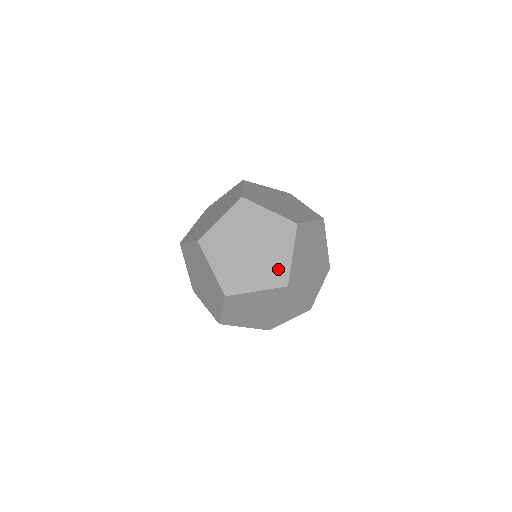
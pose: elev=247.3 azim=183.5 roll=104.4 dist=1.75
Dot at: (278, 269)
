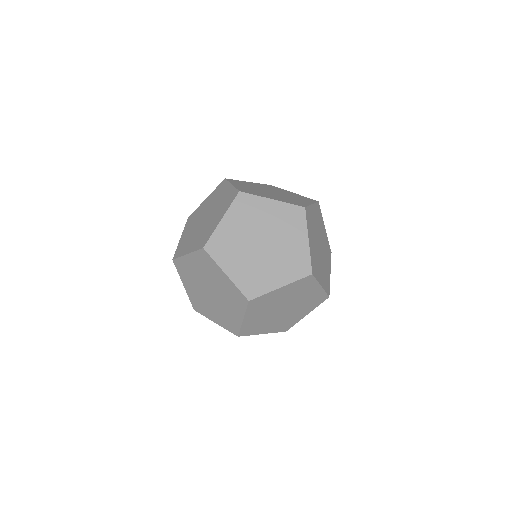
Dot at: (290, 322)
